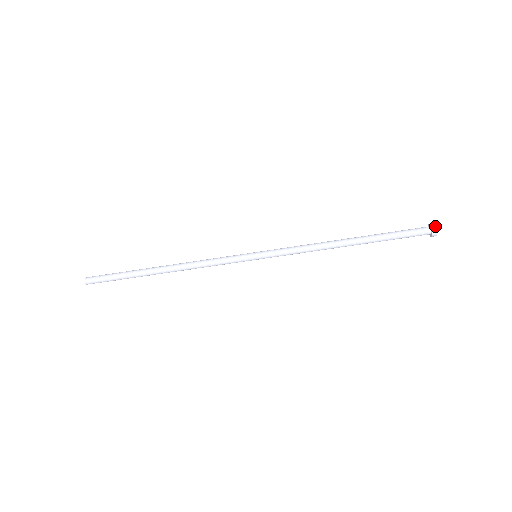
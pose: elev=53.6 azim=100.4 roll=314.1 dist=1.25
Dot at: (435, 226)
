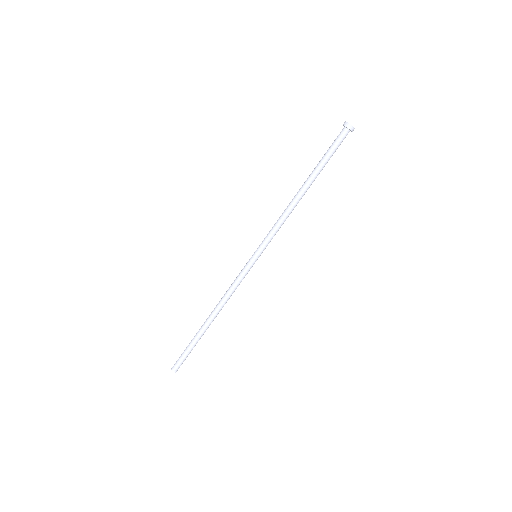
Dot at: (346, 123)
